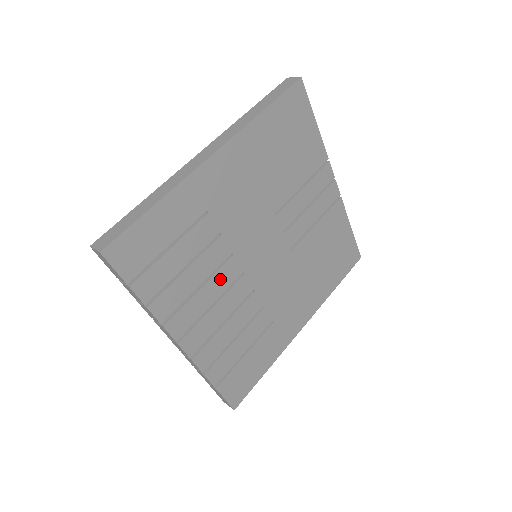
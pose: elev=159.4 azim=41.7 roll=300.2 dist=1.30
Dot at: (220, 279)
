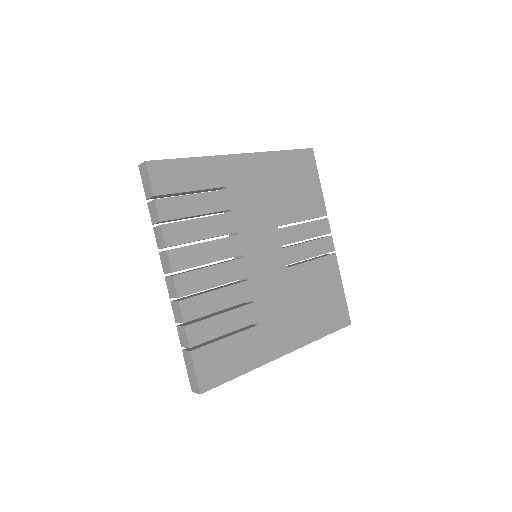
Dot at: (223, 246)
